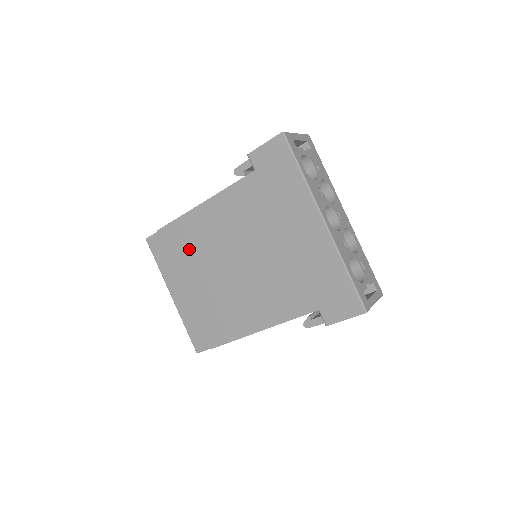
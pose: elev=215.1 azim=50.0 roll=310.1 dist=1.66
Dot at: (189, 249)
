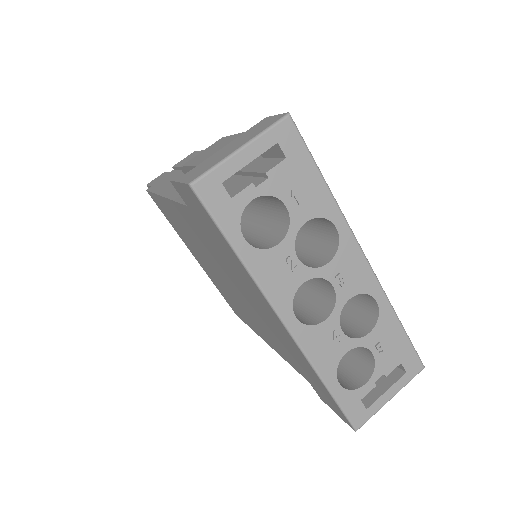
Dot at: (178, 229)
